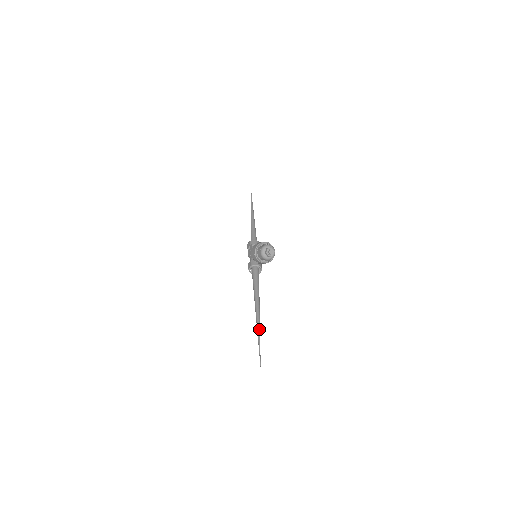
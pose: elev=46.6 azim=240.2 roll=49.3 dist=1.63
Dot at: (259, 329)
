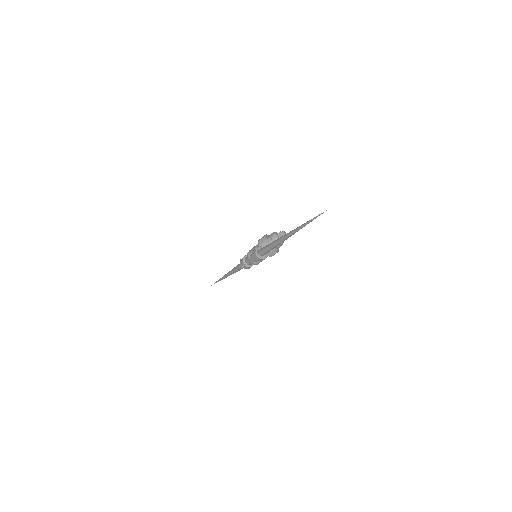
Dot at: (302, 226)
